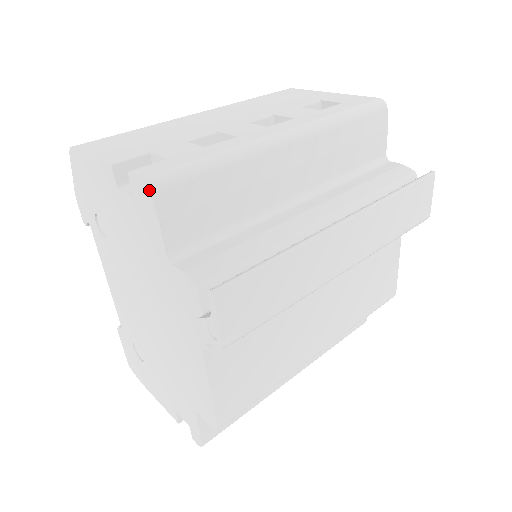
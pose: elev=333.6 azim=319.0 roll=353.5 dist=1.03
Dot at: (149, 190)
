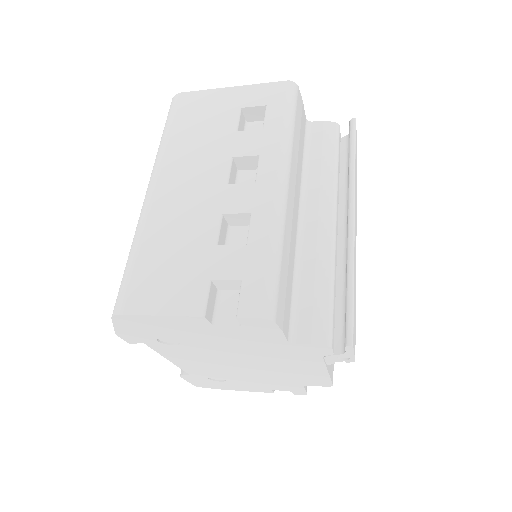
Dot at: (272, 322)
